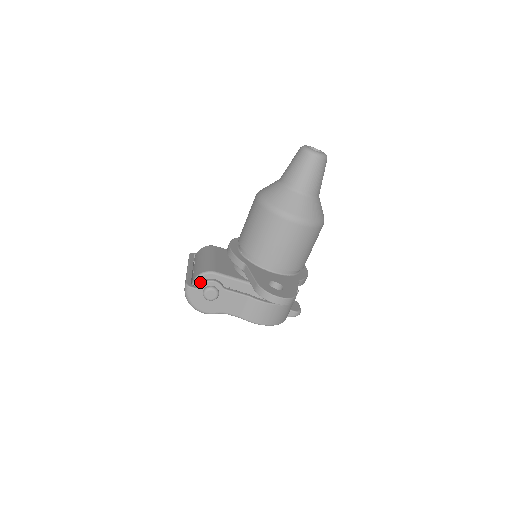
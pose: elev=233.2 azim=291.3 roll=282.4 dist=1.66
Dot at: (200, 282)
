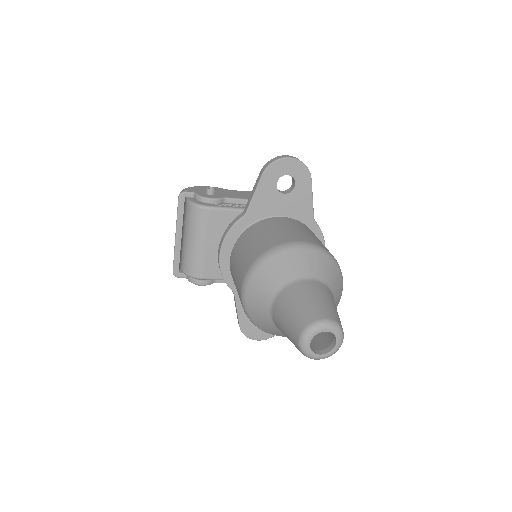
Dot at: occluded
